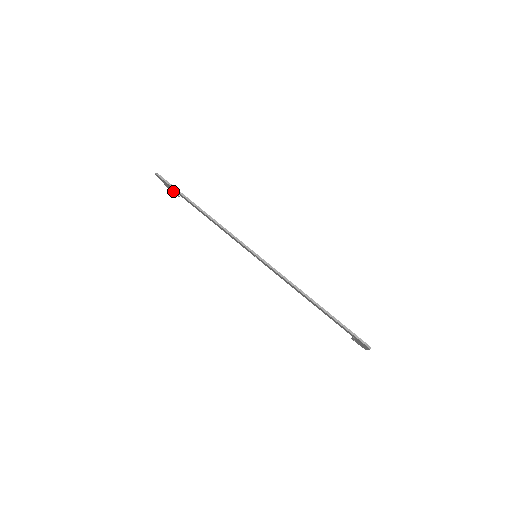
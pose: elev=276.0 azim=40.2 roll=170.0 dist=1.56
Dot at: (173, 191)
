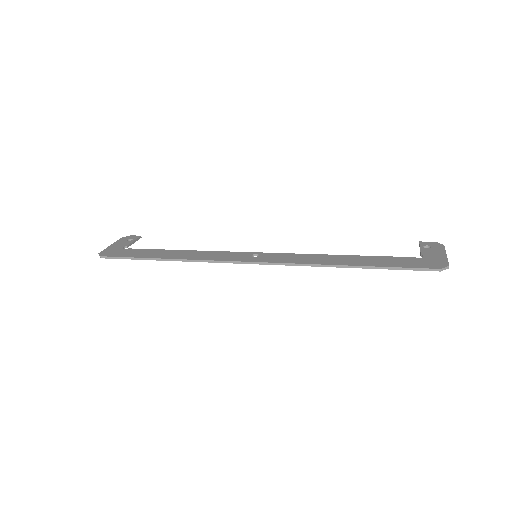
Dot at: (130, 245)
